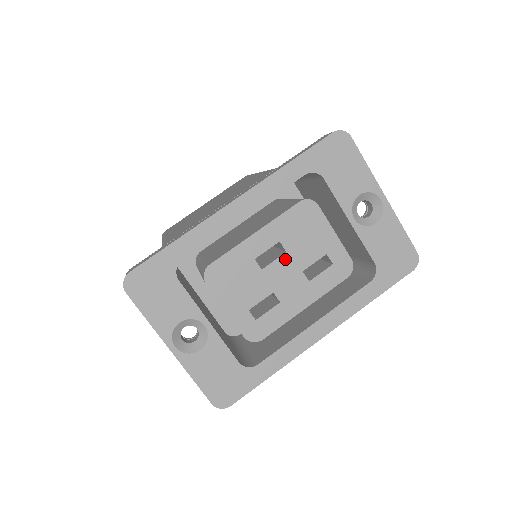
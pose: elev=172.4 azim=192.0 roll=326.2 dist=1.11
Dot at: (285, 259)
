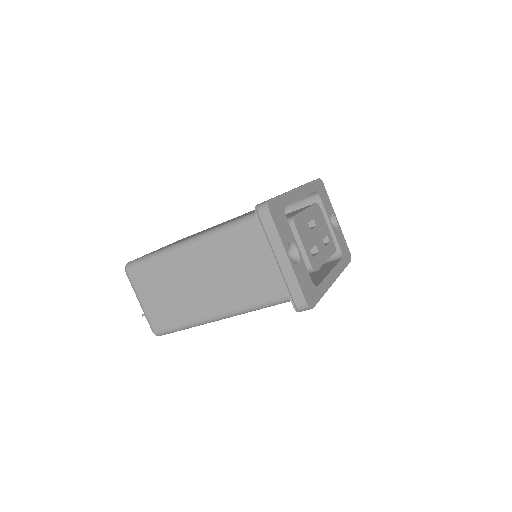
Dot at: (316, 229)
